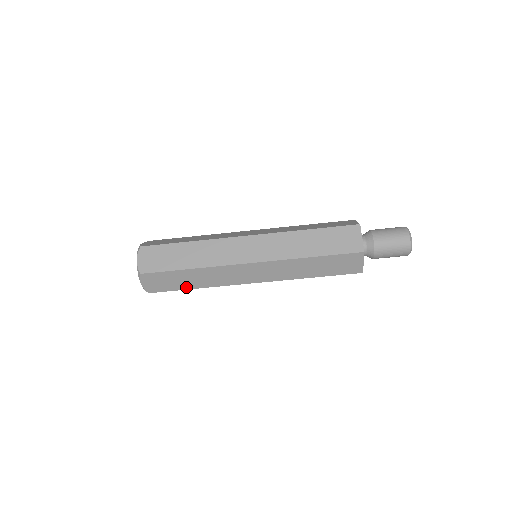
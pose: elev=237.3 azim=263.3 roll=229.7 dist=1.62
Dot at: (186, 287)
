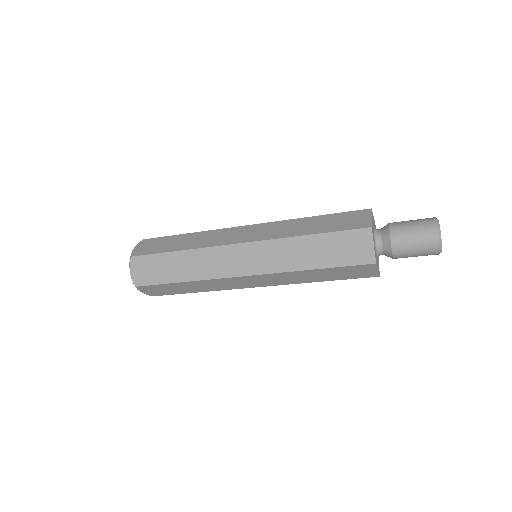
Dot at: occluded
